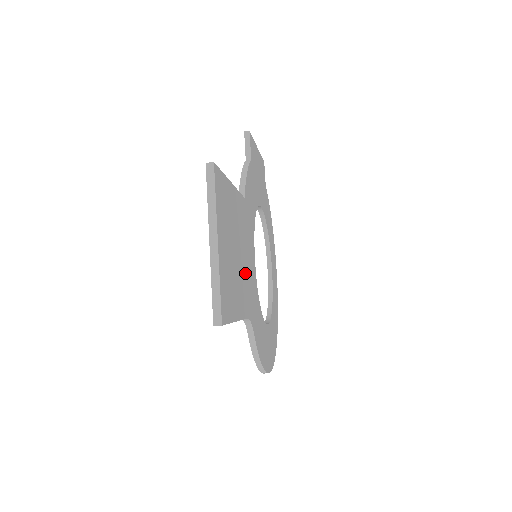
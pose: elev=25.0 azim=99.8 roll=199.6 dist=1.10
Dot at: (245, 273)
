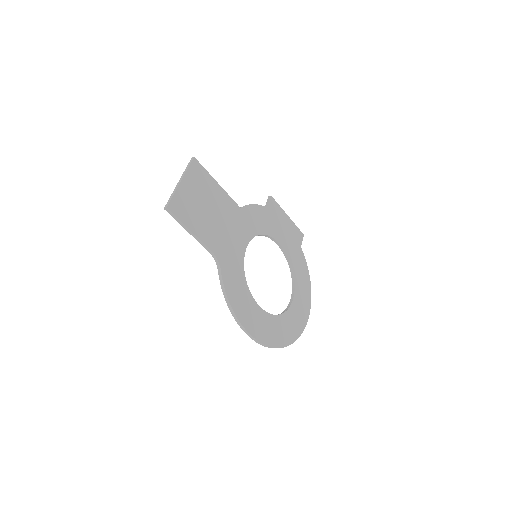
Dot at: (220, 232)
